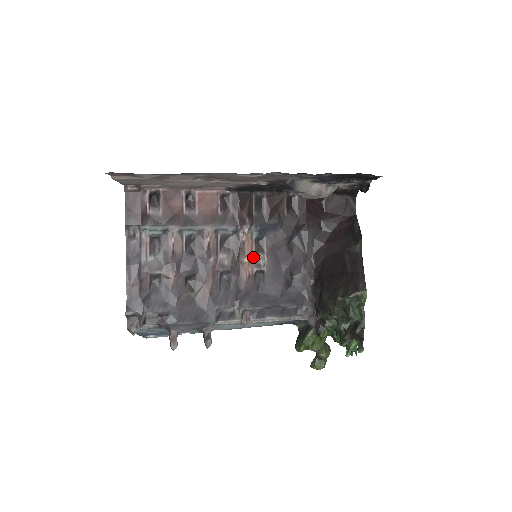
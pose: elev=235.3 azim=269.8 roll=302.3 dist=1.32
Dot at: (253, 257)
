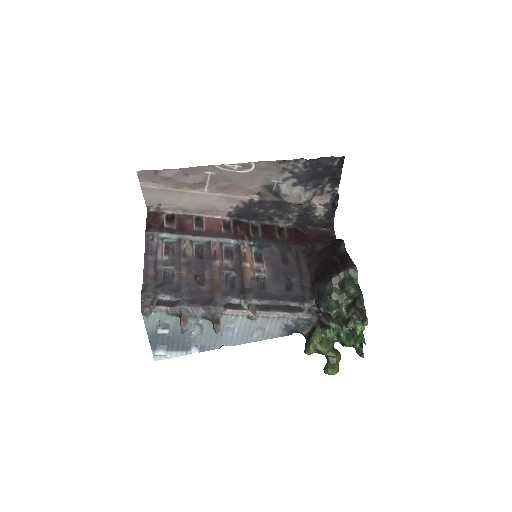
Dot at: (254, 265)
